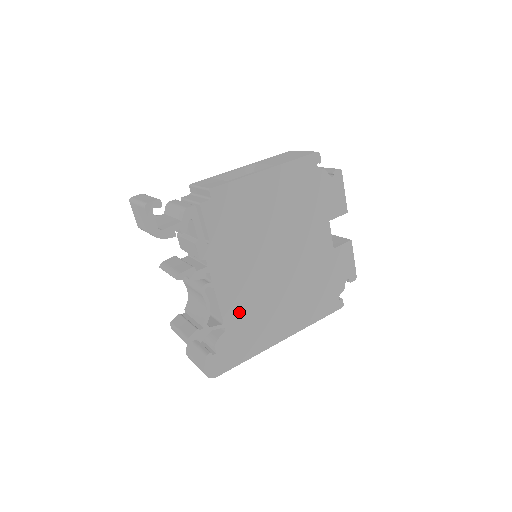
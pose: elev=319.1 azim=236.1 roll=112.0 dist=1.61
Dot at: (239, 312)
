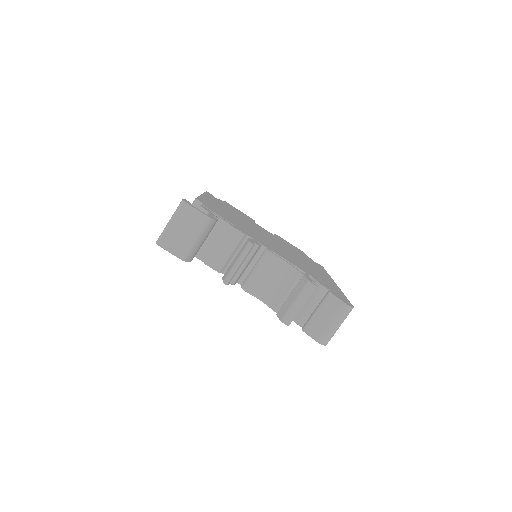
Dot at: (300, 266)
